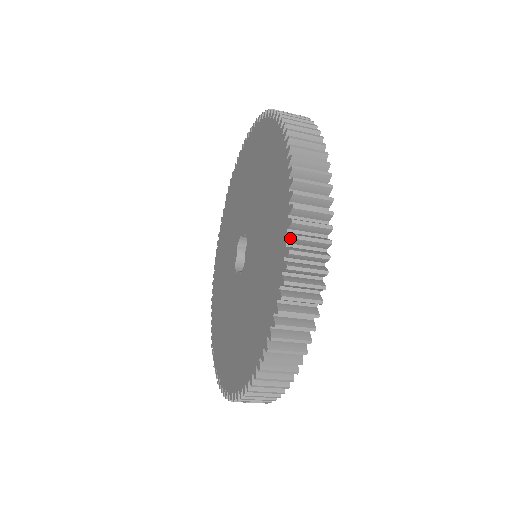
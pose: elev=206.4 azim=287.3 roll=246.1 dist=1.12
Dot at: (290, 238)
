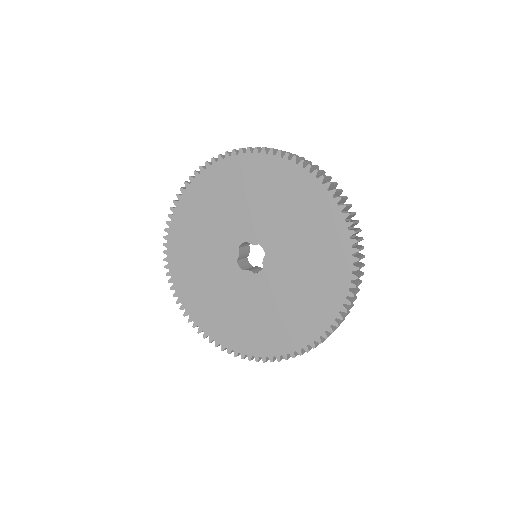
Dot at: occluded
